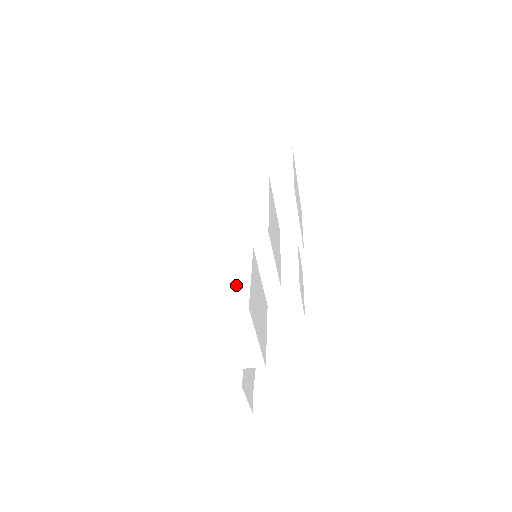
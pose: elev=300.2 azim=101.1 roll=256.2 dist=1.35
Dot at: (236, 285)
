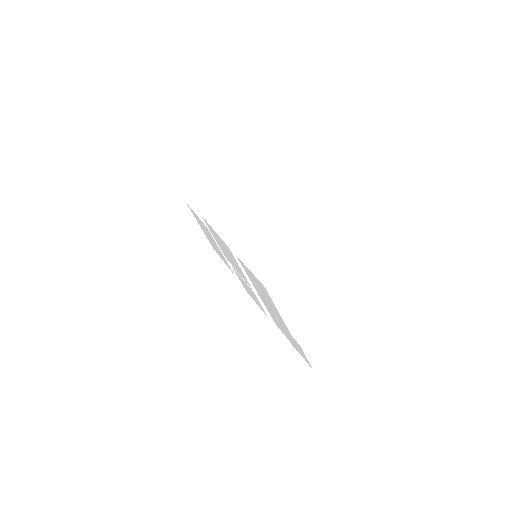
Dot at: (279, 256)
